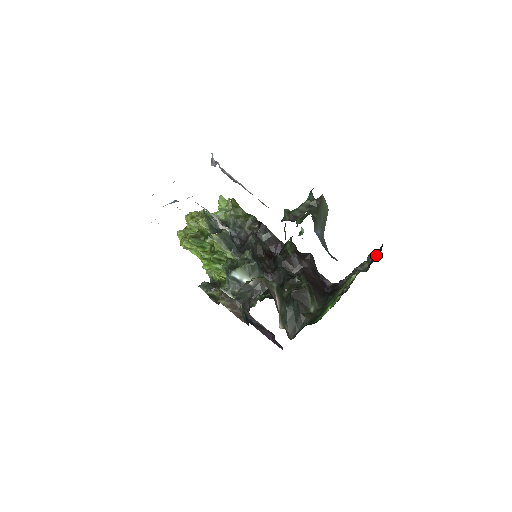
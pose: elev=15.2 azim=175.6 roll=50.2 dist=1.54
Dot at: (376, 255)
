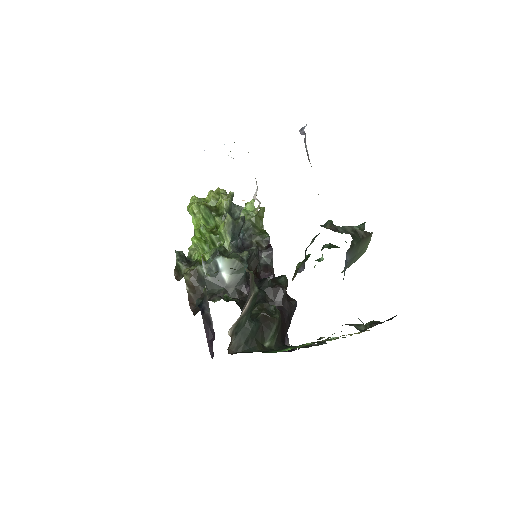
Dot at: occluded
